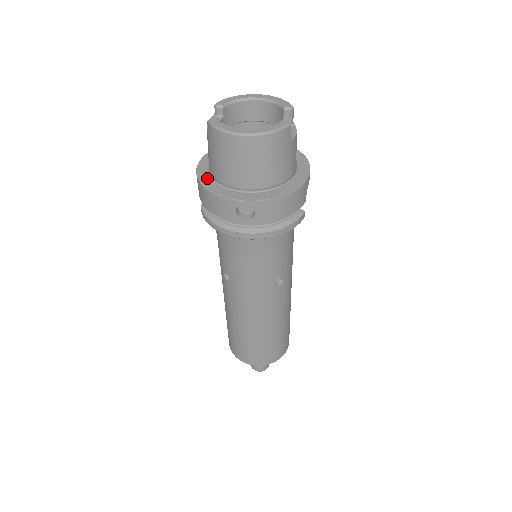
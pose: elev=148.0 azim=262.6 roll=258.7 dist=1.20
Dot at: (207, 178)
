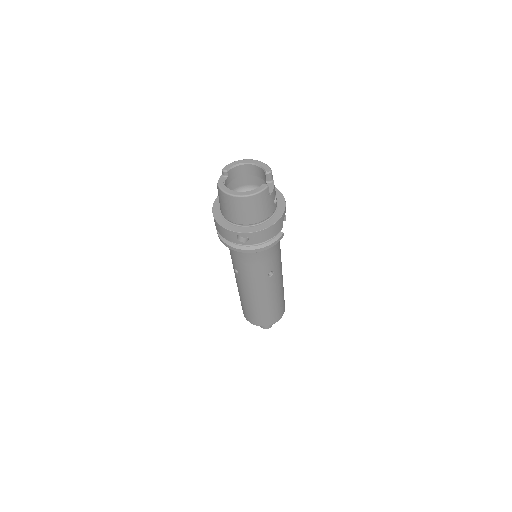
Dot at: (219, 215)
